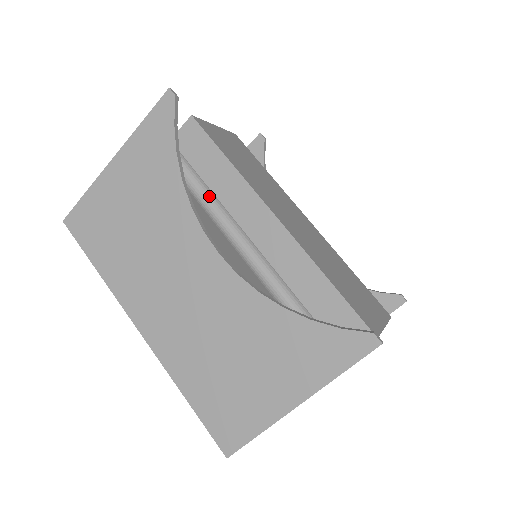
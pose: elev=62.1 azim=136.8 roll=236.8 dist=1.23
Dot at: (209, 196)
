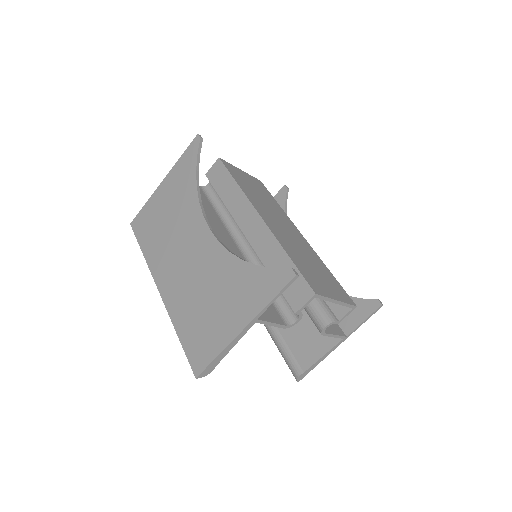
Dot at: (225, 210)
